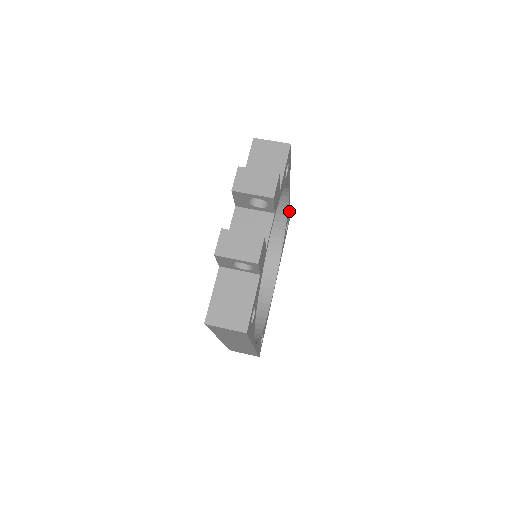
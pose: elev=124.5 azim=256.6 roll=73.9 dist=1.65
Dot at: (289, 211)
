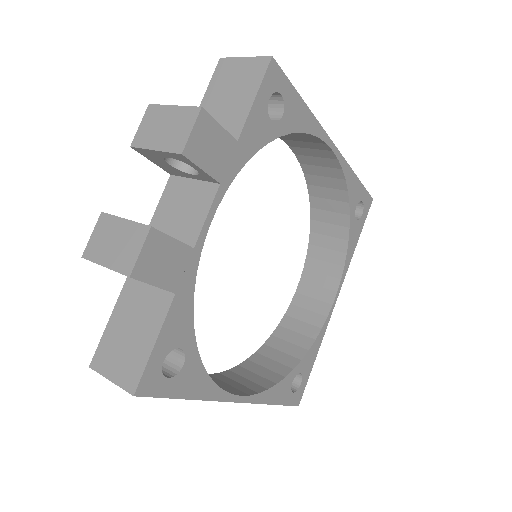
Dot at: (360, 183)
